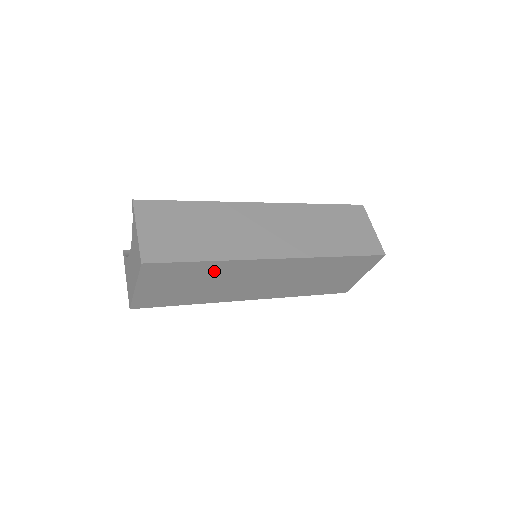
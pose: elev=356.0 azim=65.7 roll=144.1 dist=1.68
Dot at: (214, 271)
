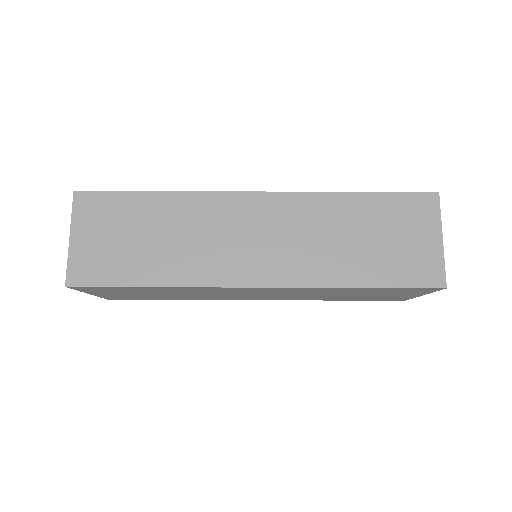
Dot at: (172, 290)
